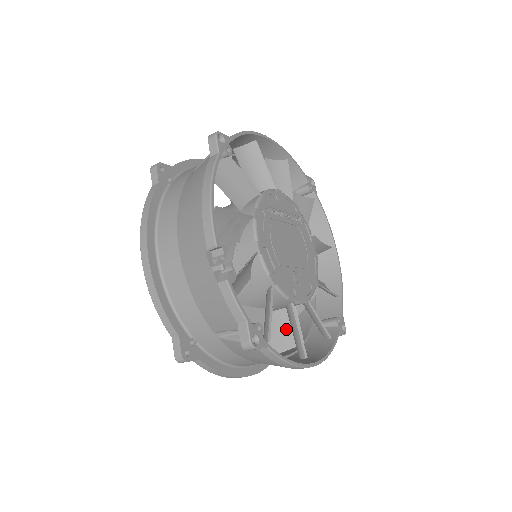
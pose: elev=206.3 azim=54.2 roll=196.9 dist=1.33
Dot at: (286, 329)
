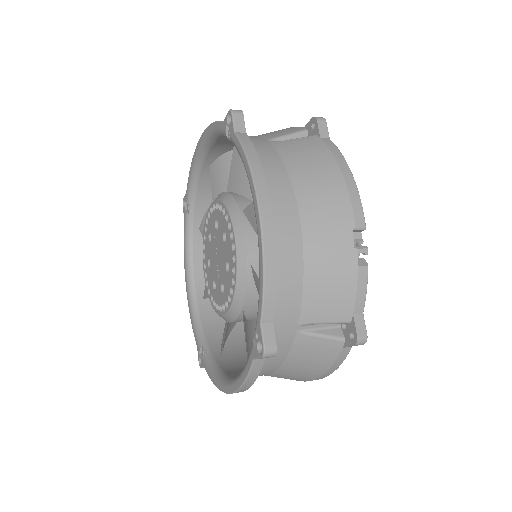
Dot at: occluded
